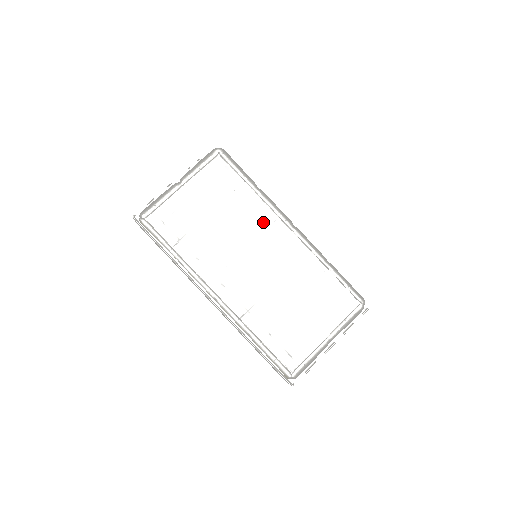
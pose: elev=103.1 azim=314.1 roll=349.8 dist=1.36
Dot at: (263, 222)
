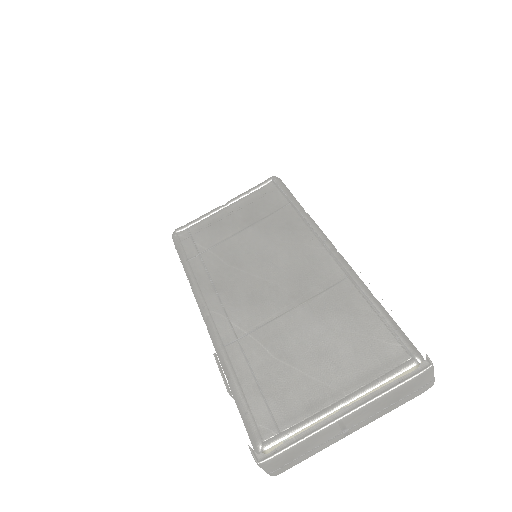
Dot at: (214, 147)
